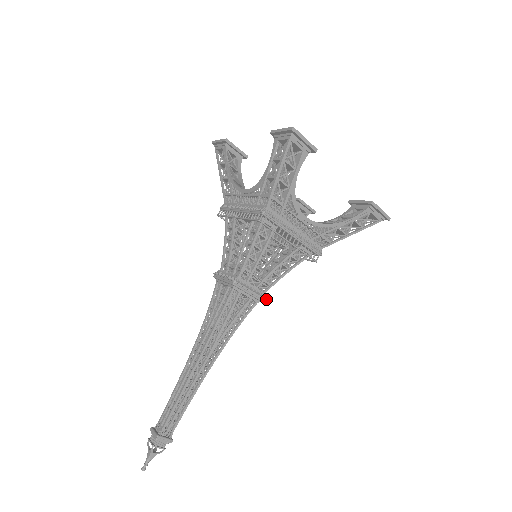
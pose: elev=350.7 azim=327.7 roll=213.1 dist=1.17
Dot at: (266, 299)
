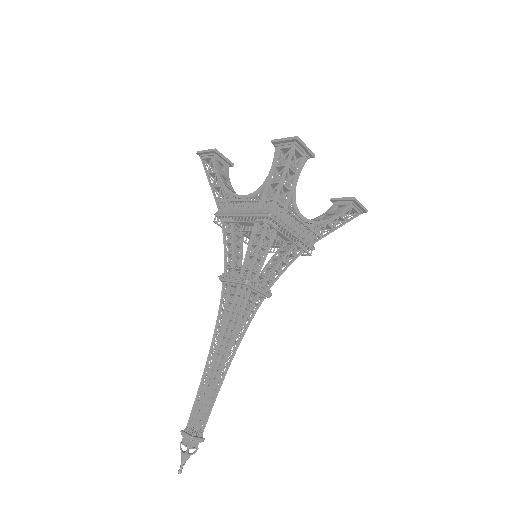
Dot at: (271, 294)
